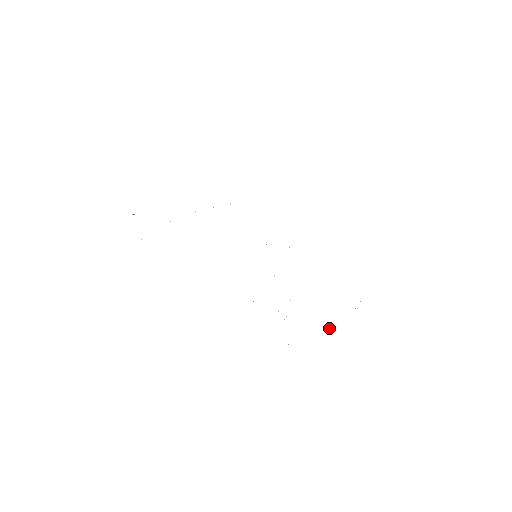
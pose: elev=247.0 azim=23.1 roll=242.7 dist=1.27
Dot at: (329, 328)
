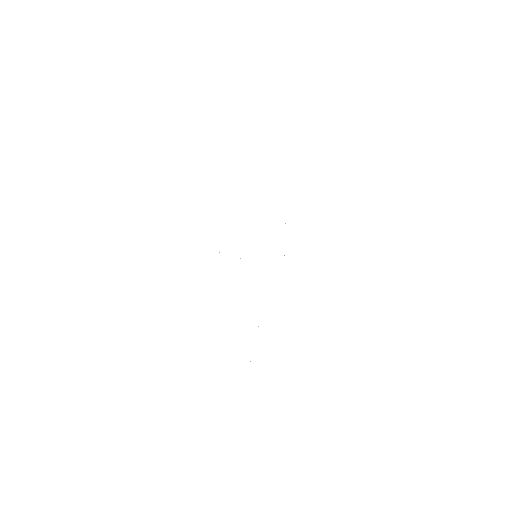
Dot at: occluded
